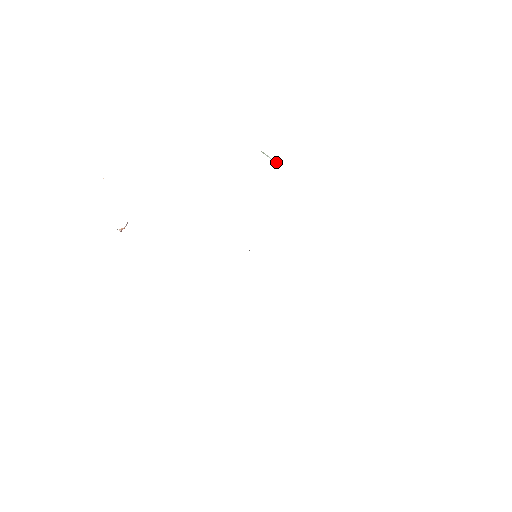
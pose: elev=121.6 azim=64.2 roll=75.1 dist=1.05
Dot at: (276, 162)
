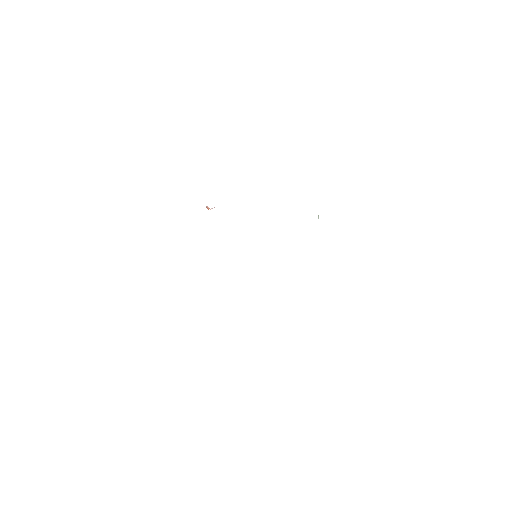
Dot at: occluded
